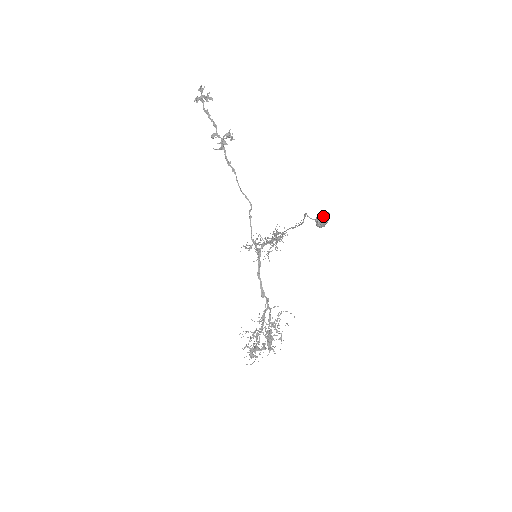
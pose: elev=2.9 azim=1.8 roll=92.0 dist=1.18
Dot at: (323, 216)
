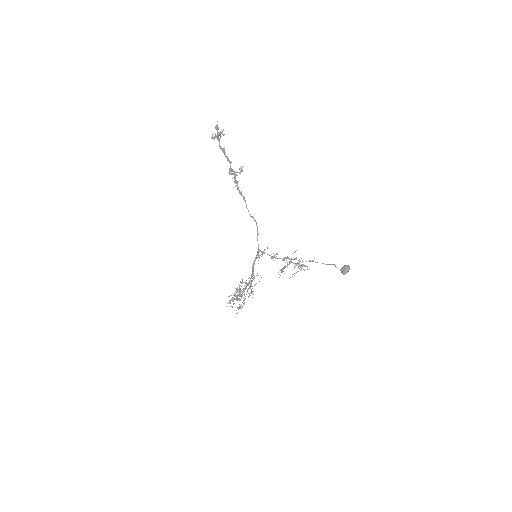
Dot at: (348, 270)
